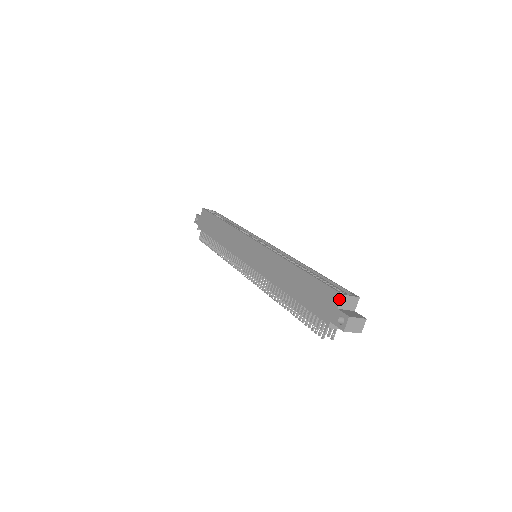
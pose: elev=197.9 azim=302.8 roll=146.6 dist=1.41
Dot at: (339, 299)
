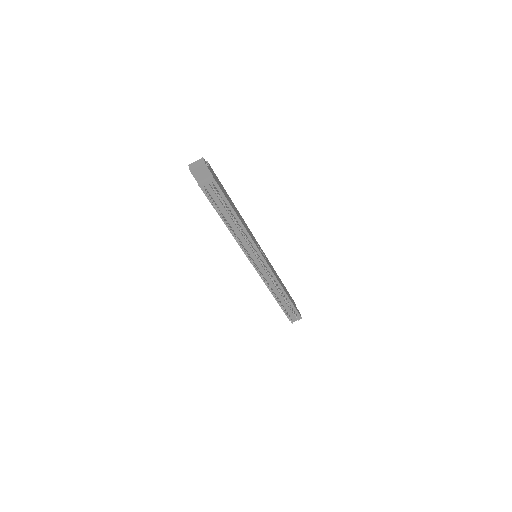
Dot at: occluded
